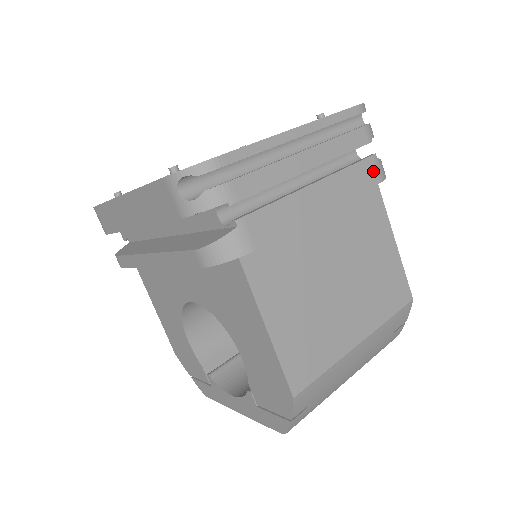
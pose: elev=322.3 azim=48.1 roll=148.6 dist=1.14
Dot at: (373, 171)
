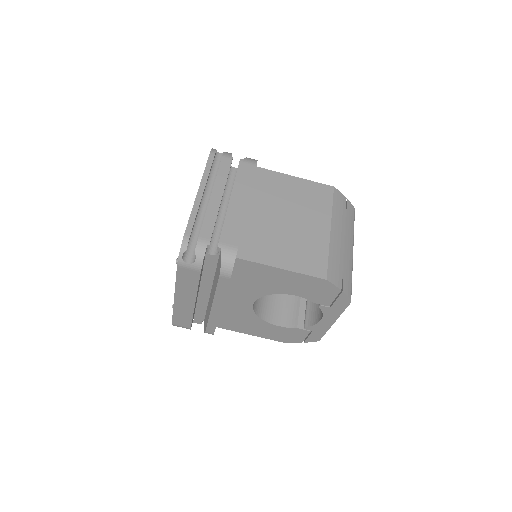
Dot at: (248, 166)
